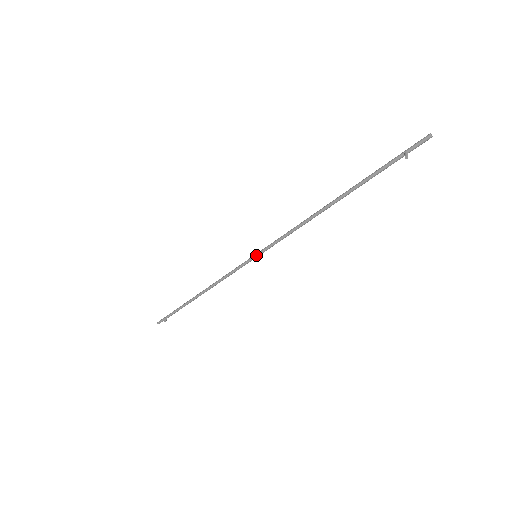
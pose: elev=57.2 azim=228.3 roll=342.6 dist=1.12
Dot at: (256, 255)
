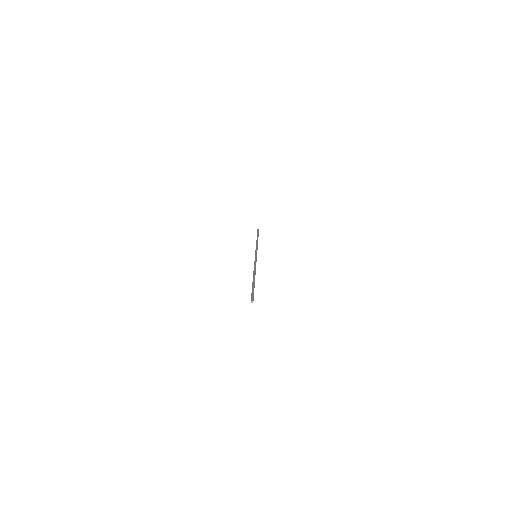
Dot at: occluded
